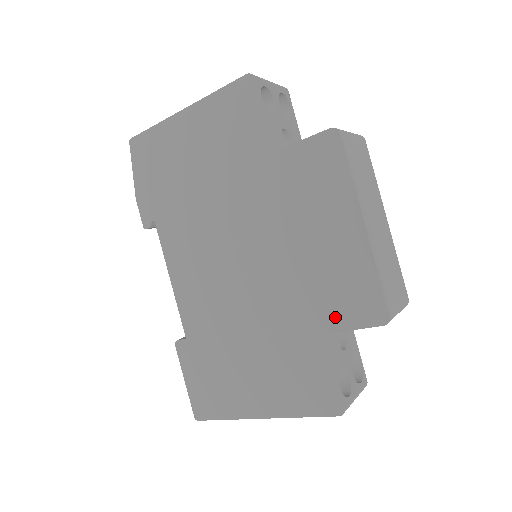
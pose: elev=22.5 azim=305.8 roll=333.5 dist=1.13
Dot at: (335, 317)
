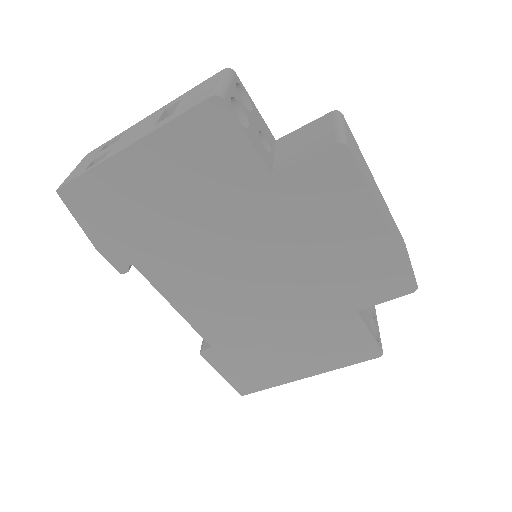
Dot at: (366, 297)
